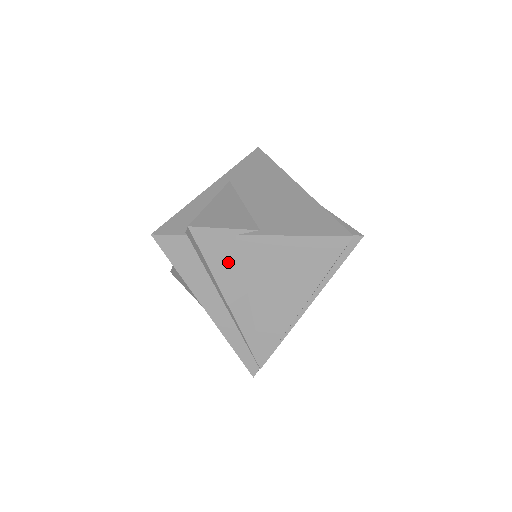
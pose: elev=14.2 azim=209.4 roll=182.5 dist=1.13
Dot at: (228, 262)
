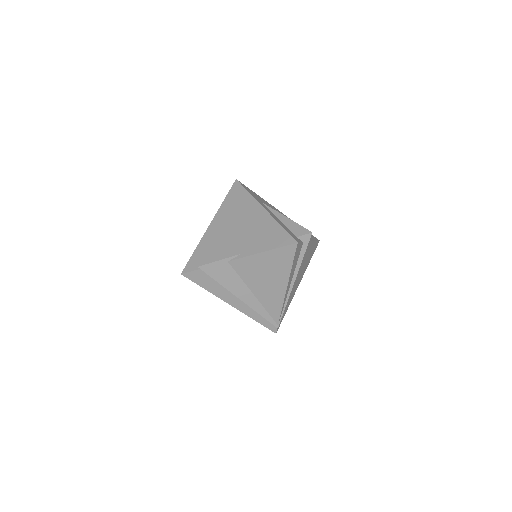
Dot at: (230, 277)
